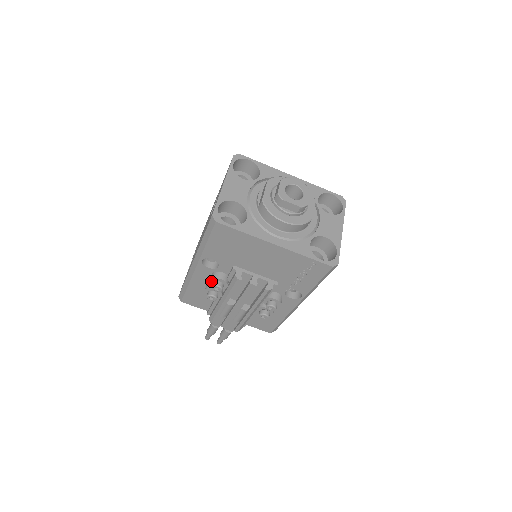
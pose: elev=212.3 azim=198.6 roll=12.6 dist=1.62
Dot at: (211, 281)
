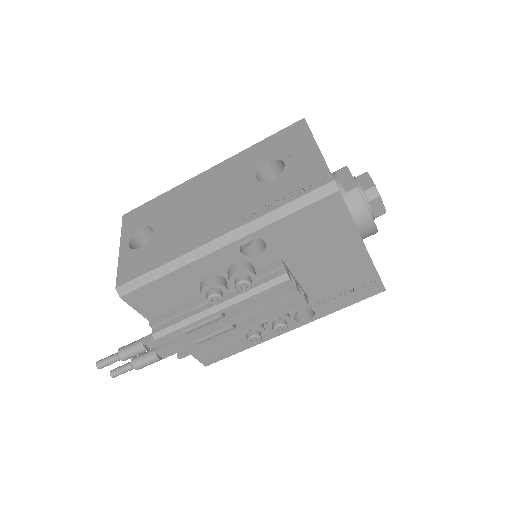
Dot at: (236, 273)
